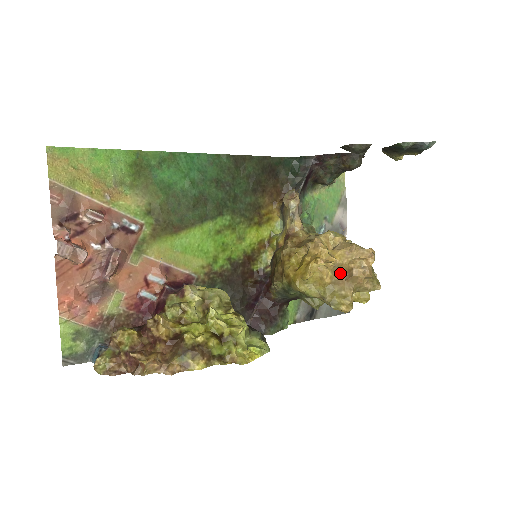
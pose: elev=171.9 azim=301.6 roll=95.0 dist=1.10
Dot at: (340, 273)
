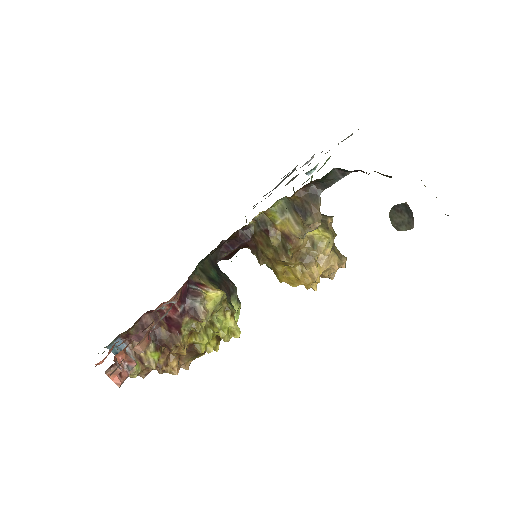
Dot at: occluded
